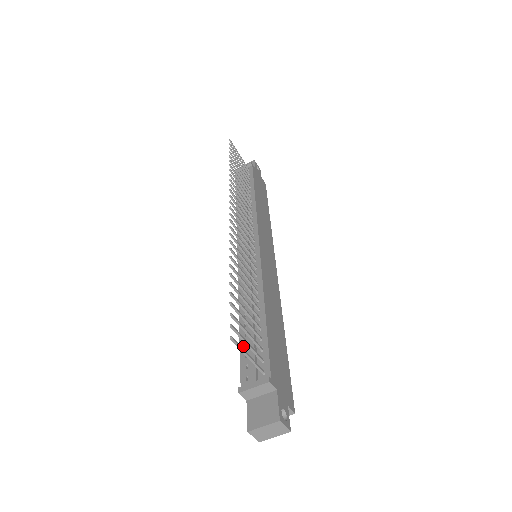
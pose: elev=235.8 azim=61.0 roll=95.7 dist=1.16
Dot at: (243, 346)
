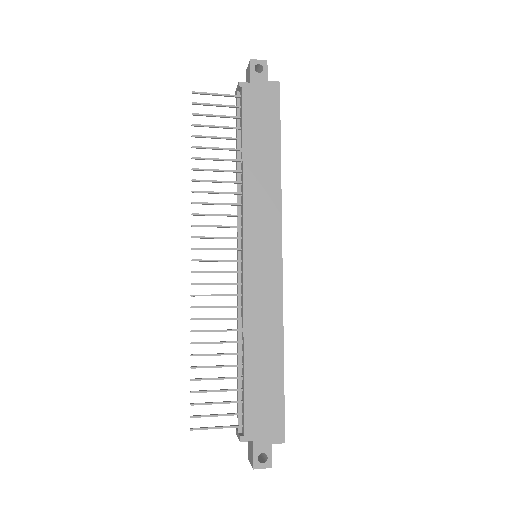
Dot at: occluded
